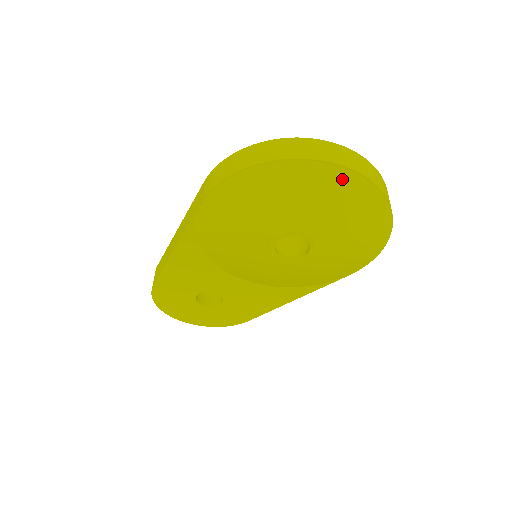
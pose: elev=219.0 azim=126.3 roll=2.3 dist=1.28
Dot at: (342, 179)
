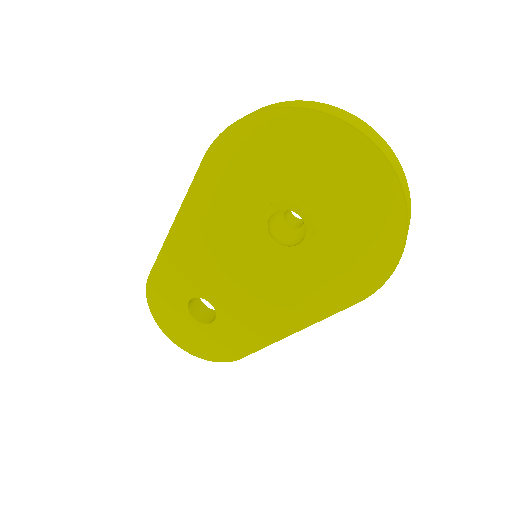
Dot at: (345, 139)
